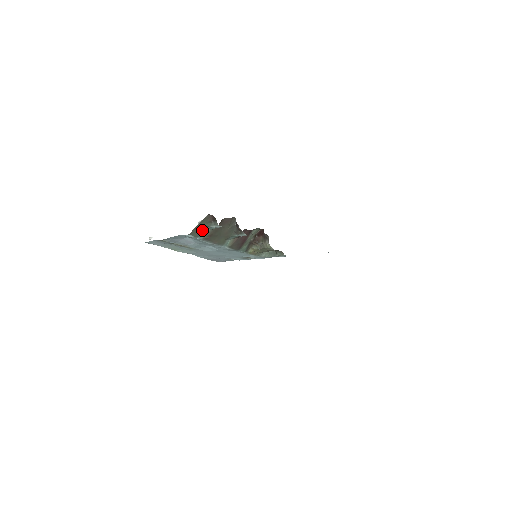
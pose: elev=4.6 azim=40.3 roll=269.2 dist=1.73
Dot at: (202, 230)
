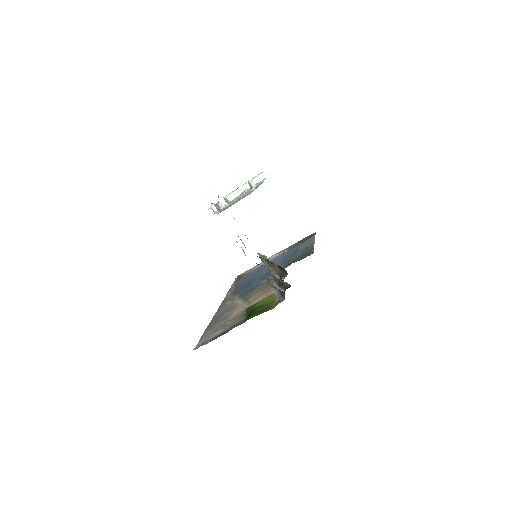
Dot at: occluded
